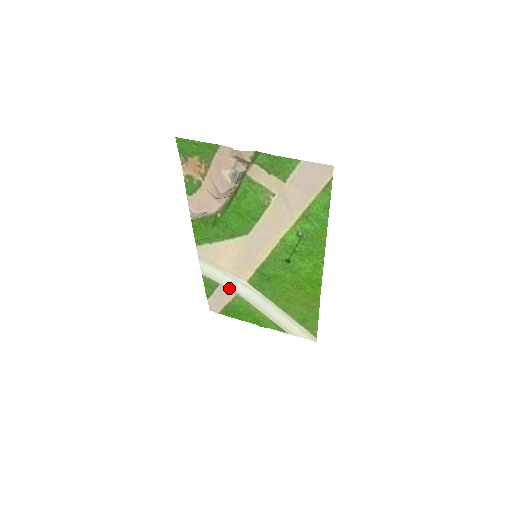
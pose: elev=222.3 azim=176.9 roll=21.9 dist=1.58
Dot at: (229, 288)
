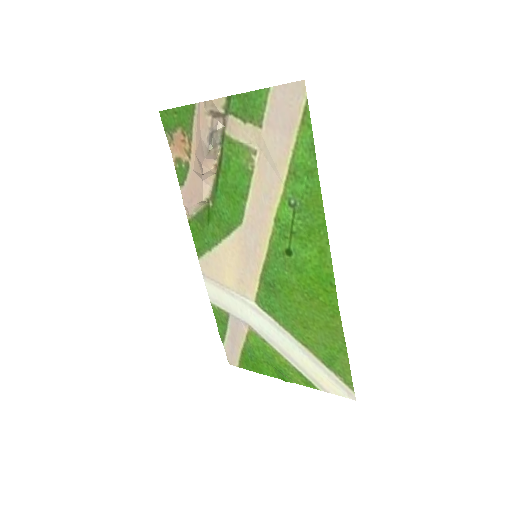
Dot at: (239, 318)
